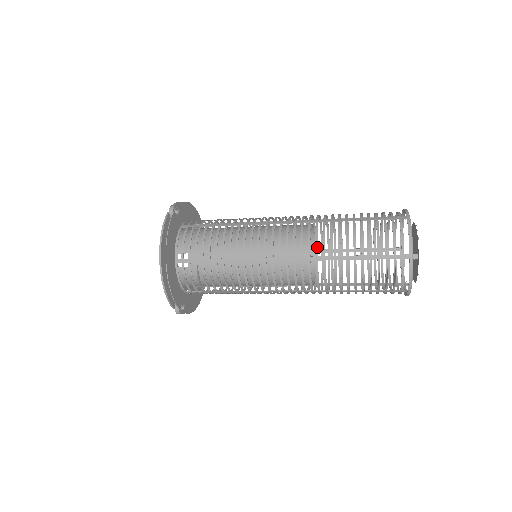
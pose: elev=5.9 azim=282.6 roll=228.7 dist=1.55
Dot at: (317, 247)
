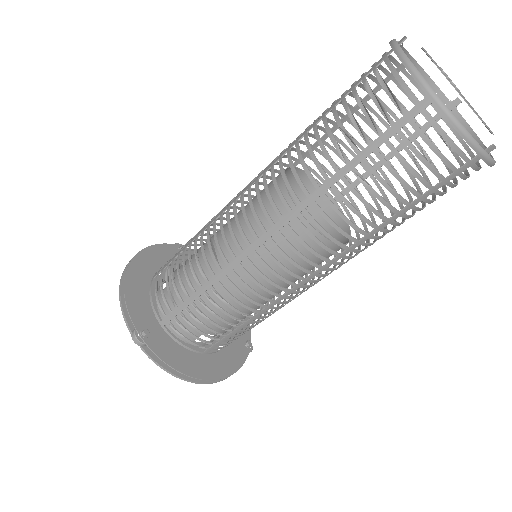
Dot at: (284, 150)
